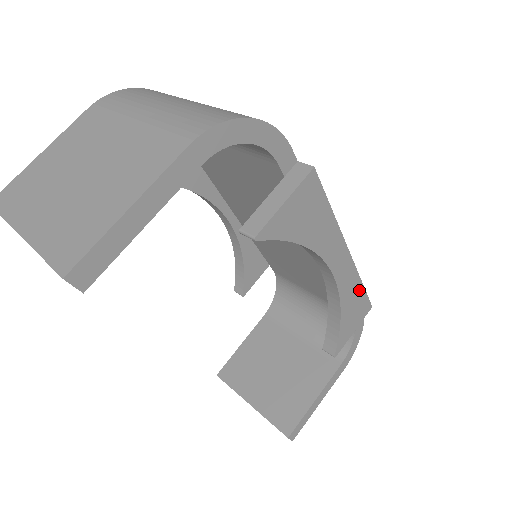
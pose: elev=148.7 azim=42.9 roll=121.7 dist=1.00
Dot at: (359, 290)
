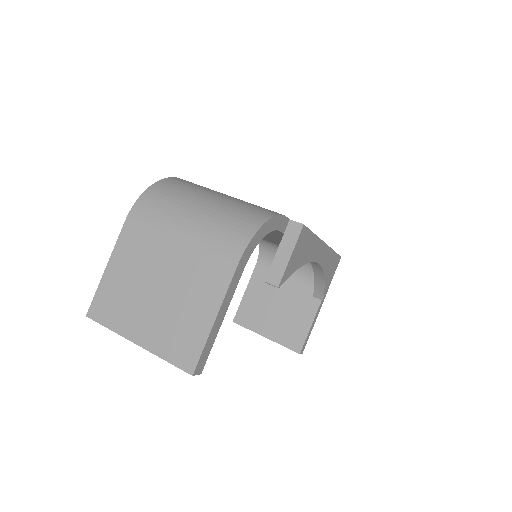
Dot at: (333, 256)
